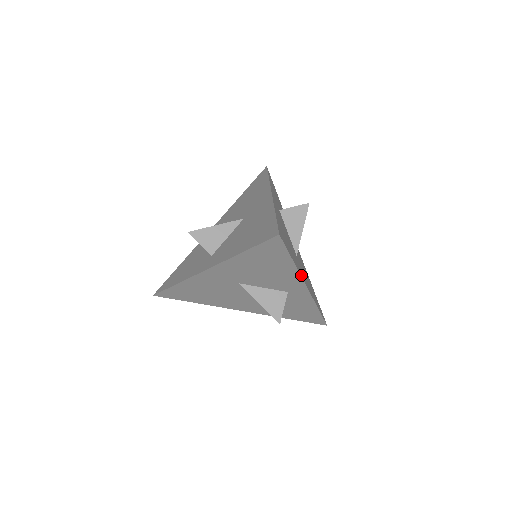
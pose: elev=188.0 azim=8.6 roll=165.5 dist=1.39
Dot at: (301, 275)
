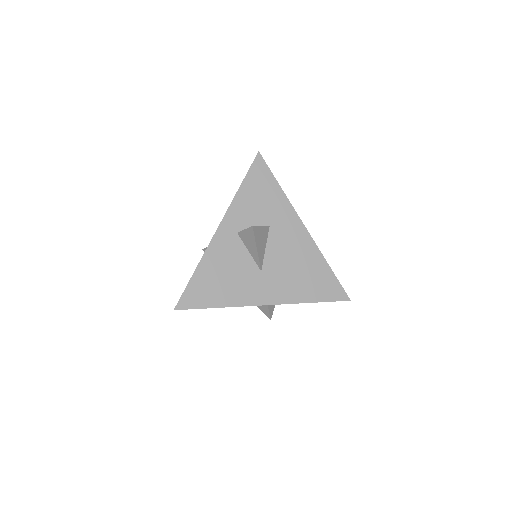
Dot at: (246, 303)
